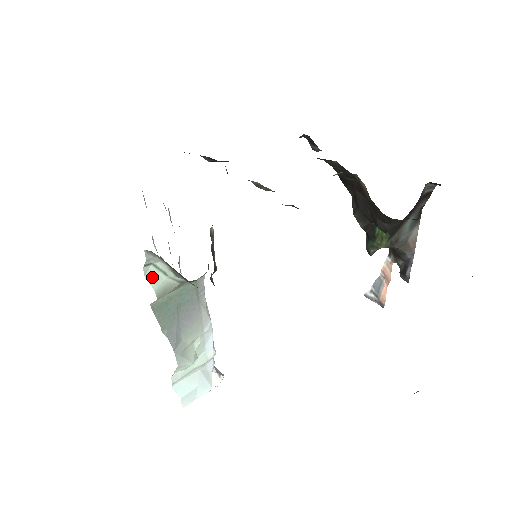
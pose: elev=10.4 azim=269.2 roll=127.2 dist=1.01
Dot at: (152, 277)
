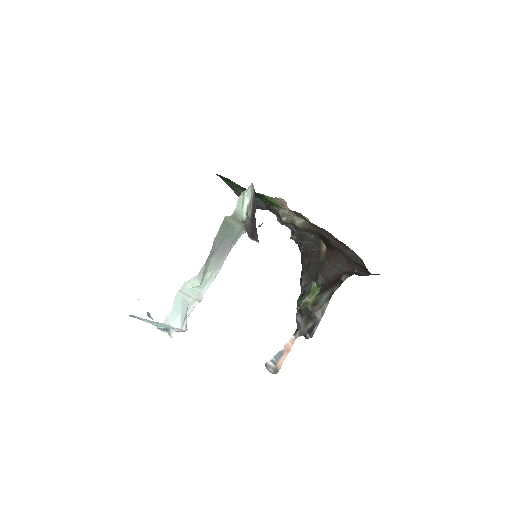
Dot at: (239, 201)
